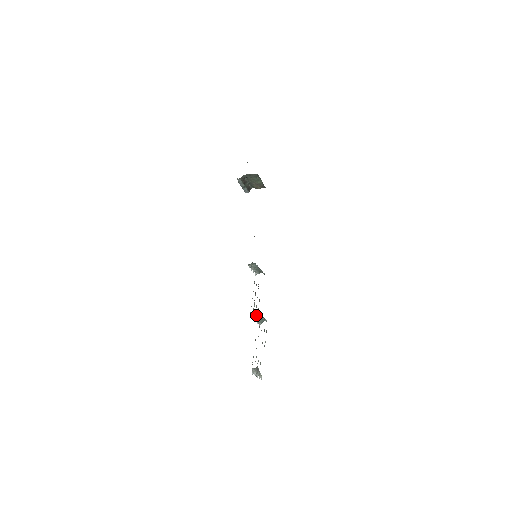
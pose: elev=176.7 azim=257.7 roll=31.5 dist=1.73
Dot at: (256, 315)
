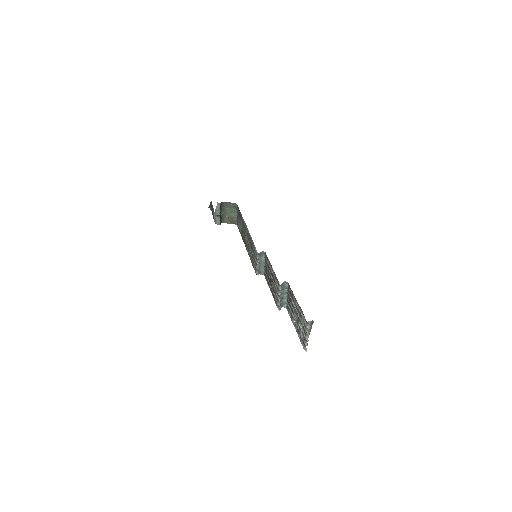
Dot at: (282, 292)
